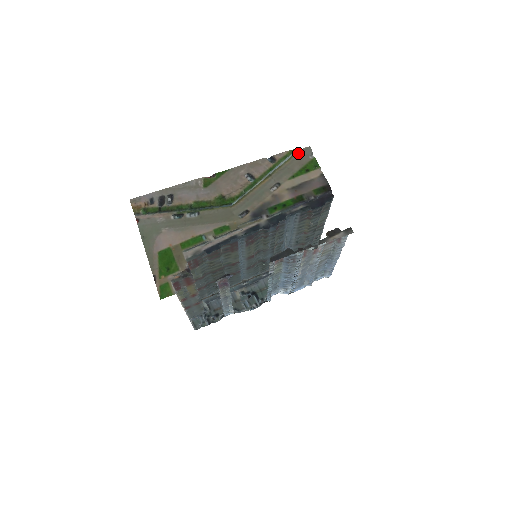
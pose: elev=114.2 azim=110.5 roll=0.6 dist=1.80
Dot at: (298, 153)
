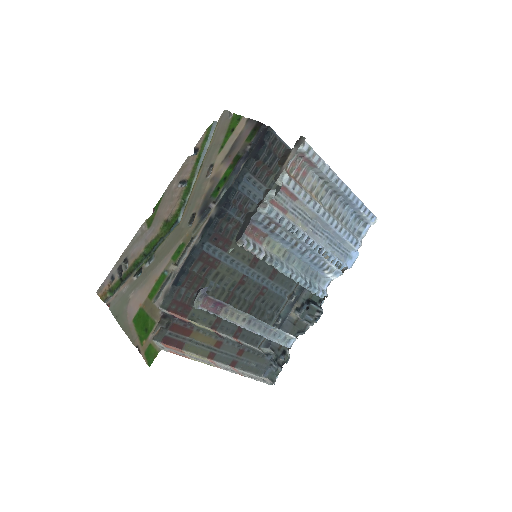
Dot at: (217, 125)
